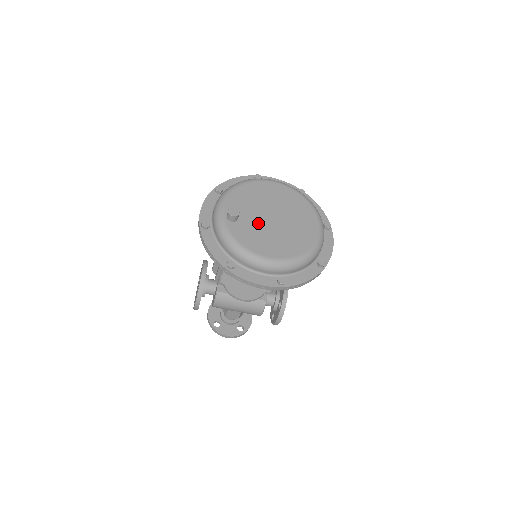
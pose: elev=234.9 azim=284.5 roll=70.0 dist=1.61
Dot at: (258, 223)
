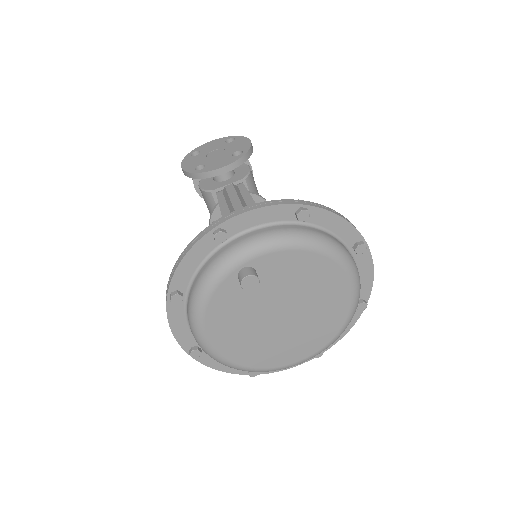
Dot at: (259, 306)
